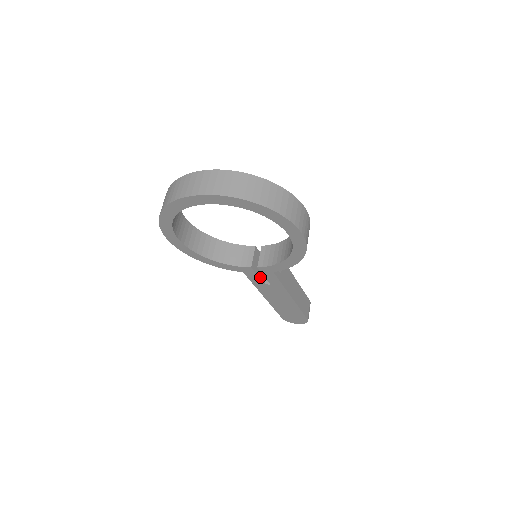
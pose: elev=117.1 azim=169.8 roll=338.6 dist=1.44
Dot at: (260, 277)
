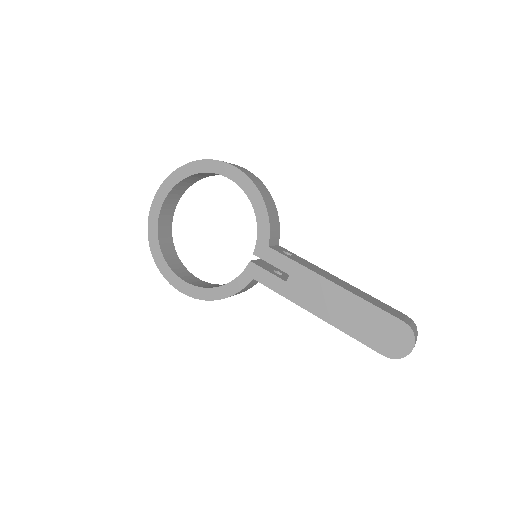
Dot at: (274, 274)
